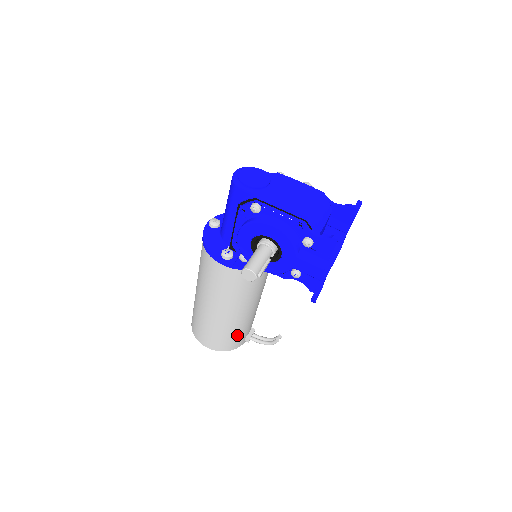
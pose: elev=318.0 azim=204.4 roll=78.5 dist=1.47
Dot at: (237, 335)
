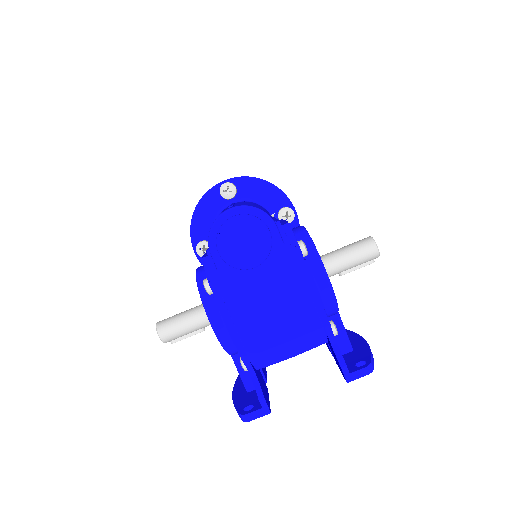
Dot at: occluded
